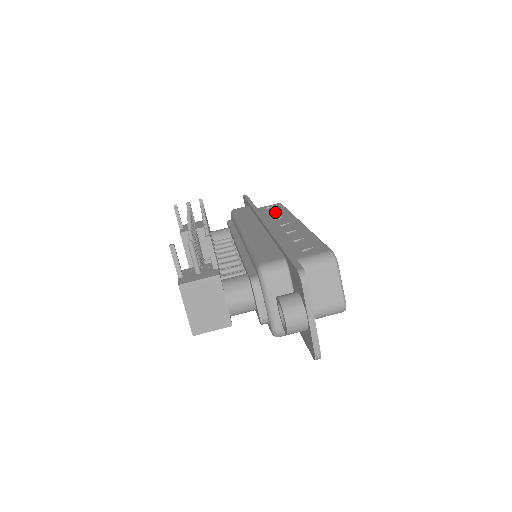
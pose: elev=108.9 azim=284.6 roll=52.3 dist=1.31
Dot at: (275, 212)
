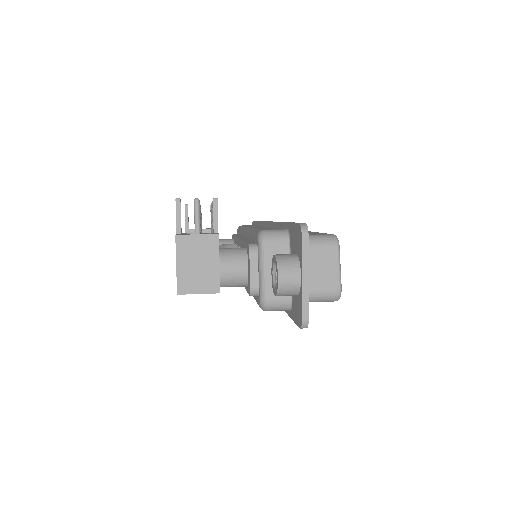
Dot at: occluded
